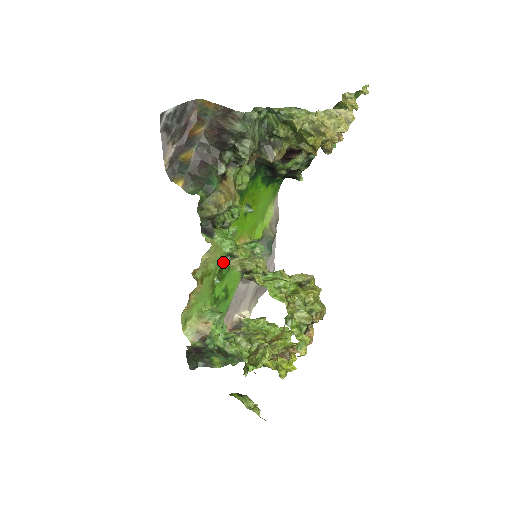
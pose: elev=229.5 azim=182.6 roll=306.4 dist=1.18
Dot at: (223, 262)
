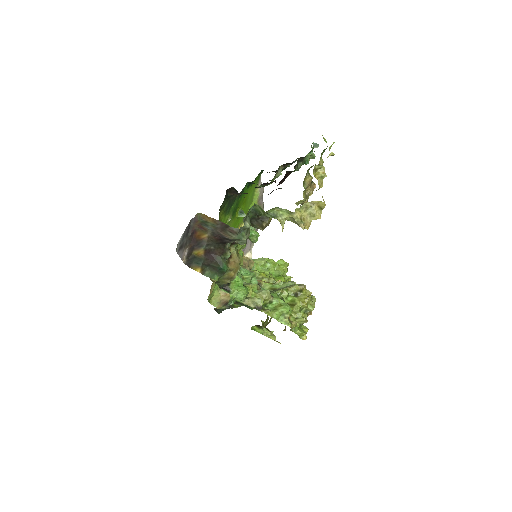
Dot at: occluded
